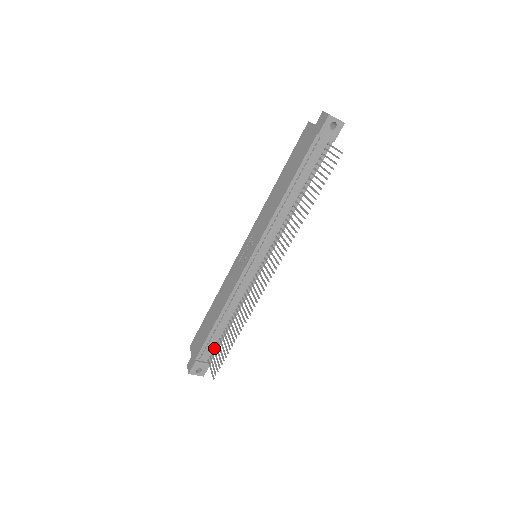
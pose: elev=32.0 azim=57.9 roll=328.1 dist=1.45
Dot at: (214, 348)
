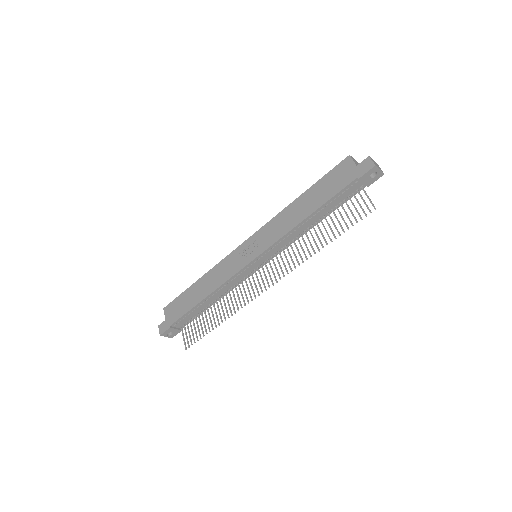
Dot at: (190, 319)
